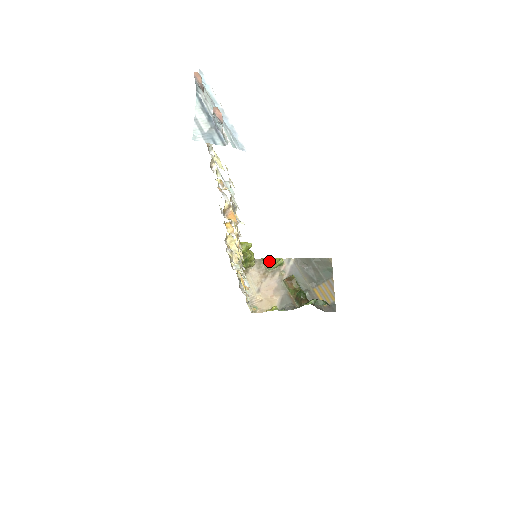
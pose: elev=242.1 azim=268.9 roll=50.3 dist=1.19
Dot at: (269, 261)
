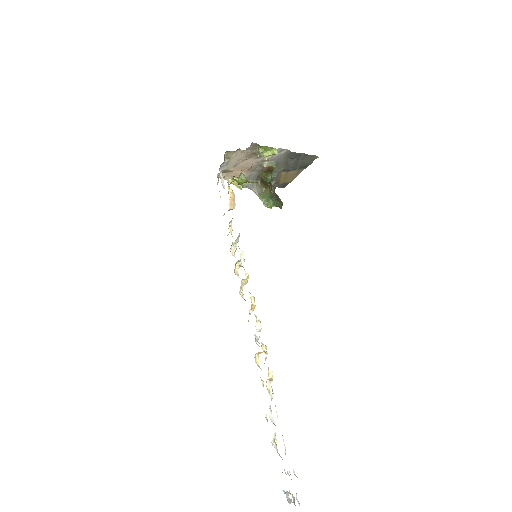
Dot at: (264, 148)
